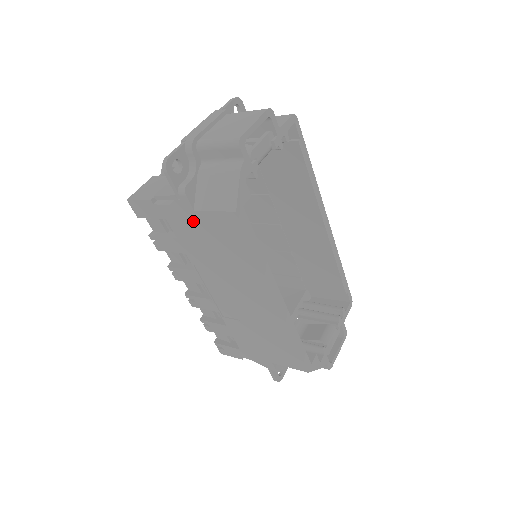
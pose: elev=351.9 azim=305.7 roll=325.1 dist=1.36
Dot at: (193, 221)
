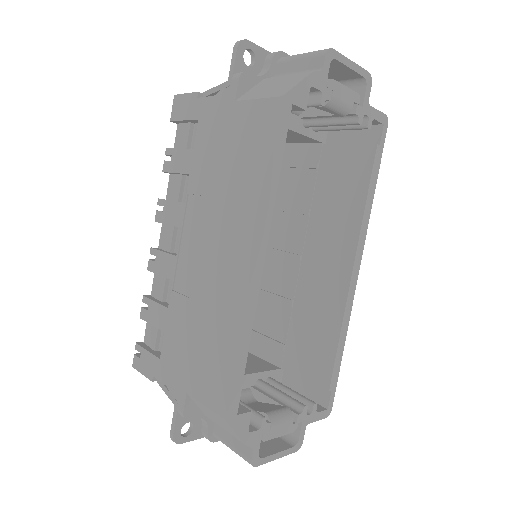
Dot at: (226, 118)
